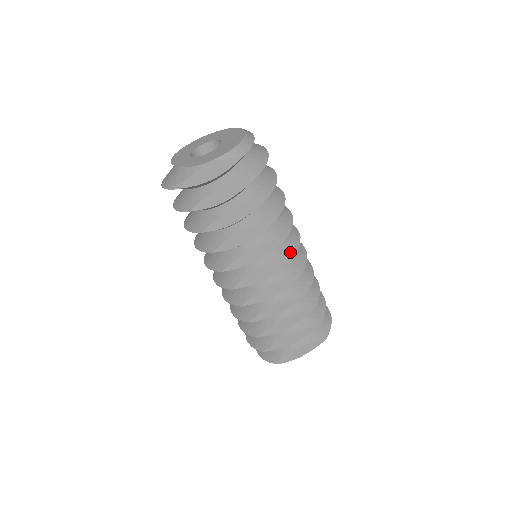
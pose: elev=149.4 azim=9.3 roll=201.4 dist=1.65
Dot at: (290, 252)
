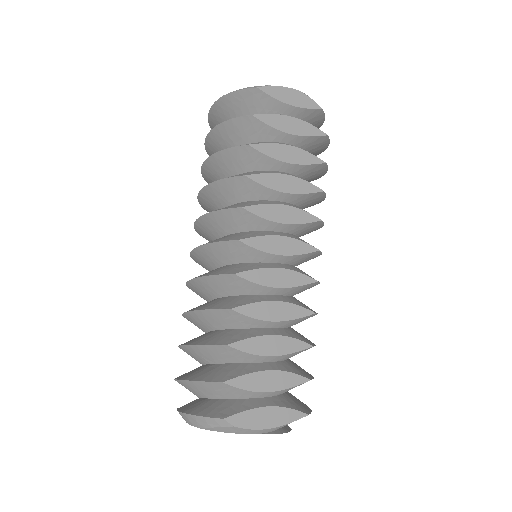
Dot at: occluded
